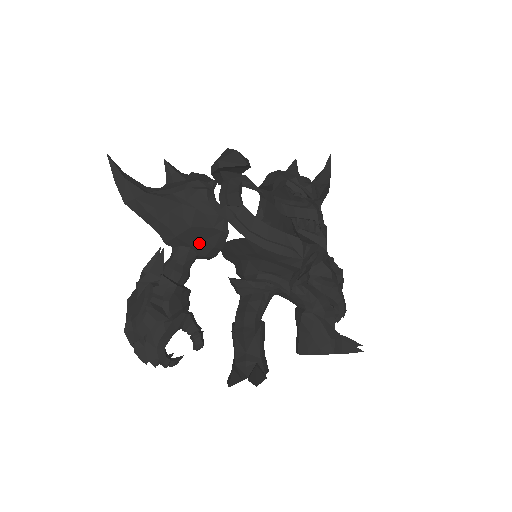
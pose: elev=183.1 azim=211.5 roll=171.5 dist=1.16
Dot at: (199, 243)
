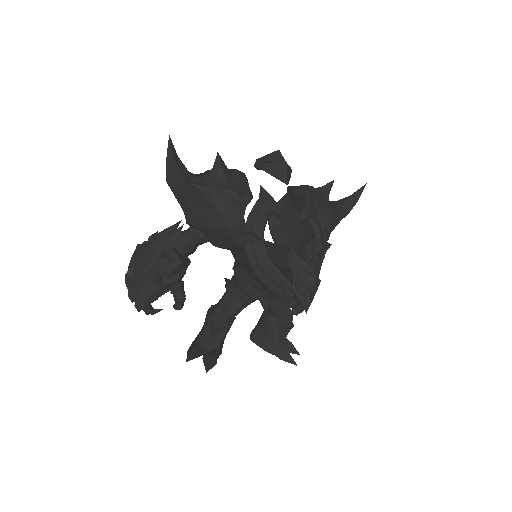
Dot at: (214, 238)
